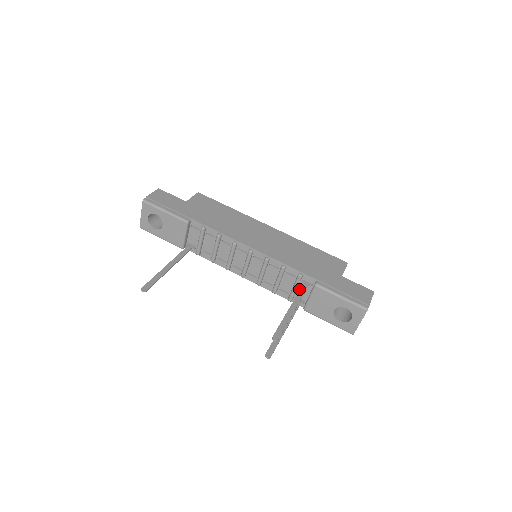
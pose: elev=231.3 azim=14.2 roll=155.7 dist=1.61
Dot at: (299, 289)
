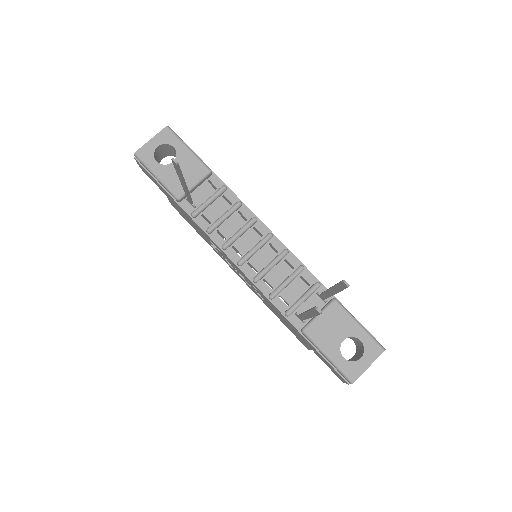
Dot at: (306, 303)
